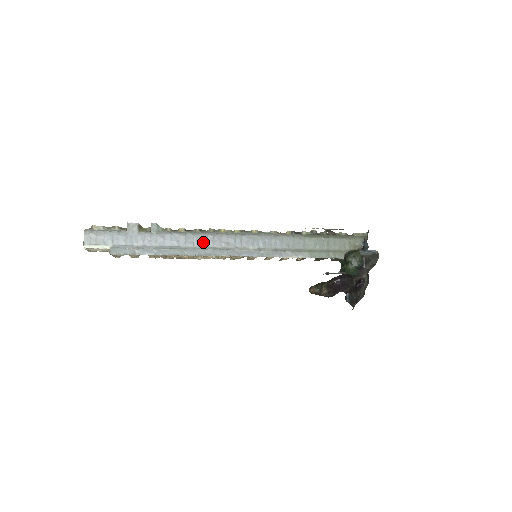
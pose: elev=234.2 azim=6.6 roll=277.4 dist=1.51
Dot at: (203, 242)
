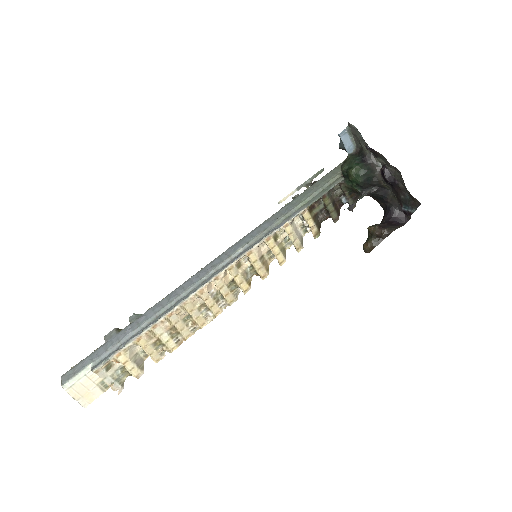
Dot at: (187, 286)
